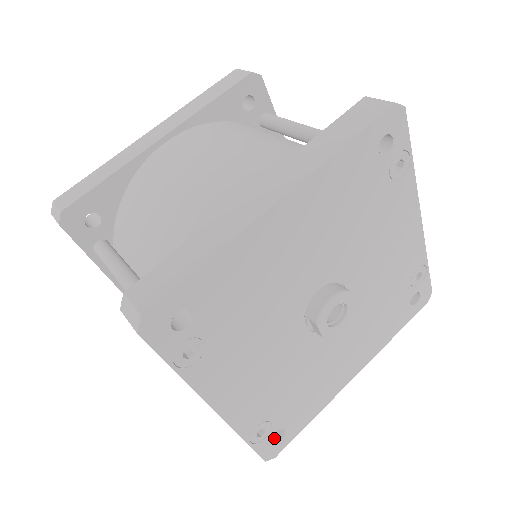
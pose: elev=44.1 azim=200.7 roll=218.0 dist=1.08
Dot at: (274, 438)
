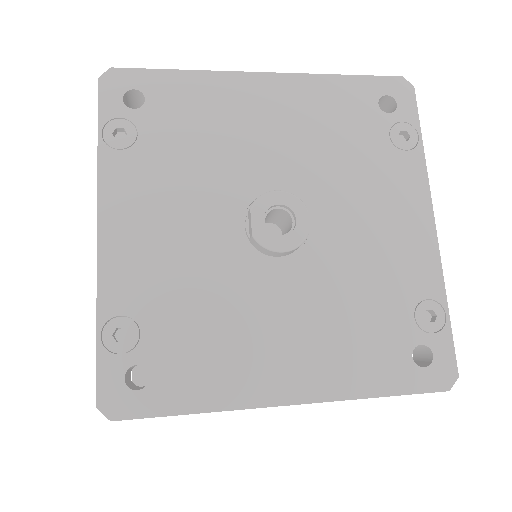
Dot at: (131, 387)
